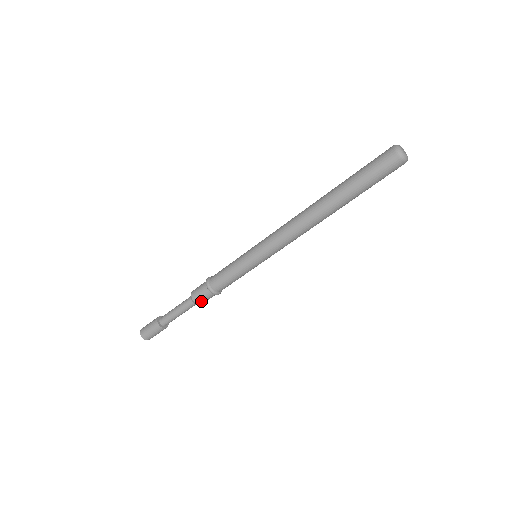
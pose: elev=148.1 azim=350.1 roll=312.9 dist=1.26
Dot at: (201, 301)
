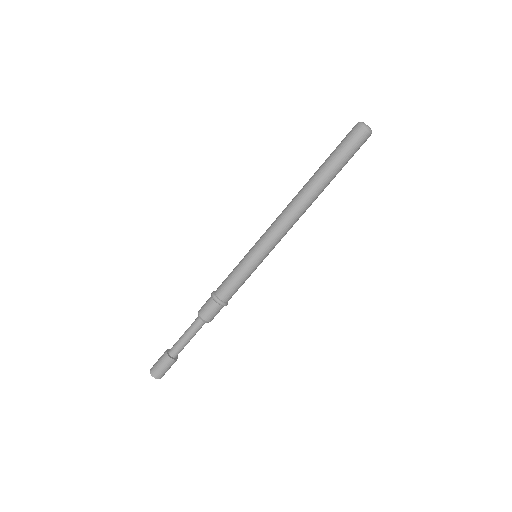
Dot at: occluded
